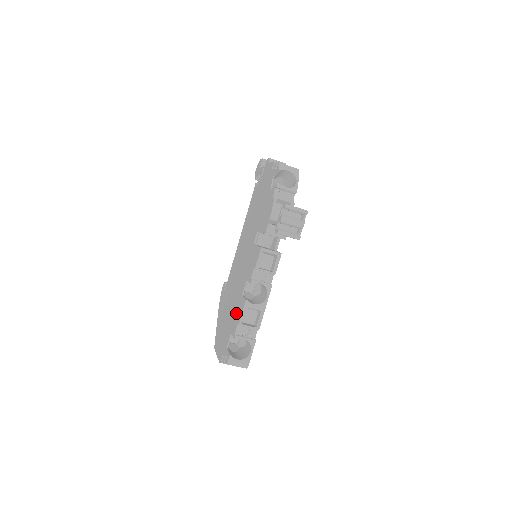
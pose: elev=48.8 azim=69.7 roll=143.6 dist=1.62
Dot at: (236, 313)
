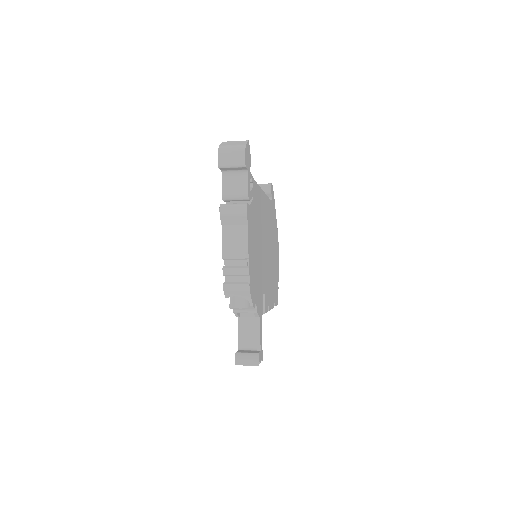
Dot at: occluded
